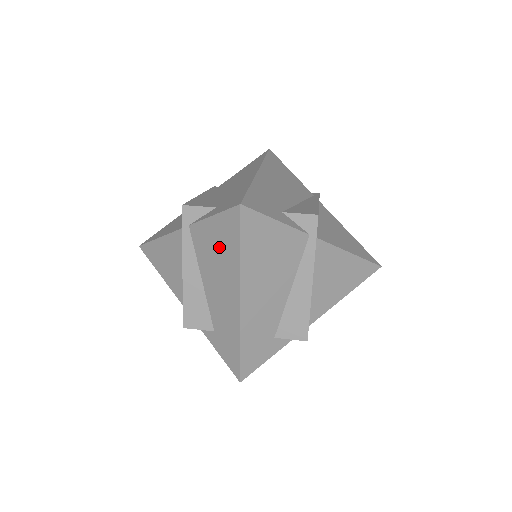
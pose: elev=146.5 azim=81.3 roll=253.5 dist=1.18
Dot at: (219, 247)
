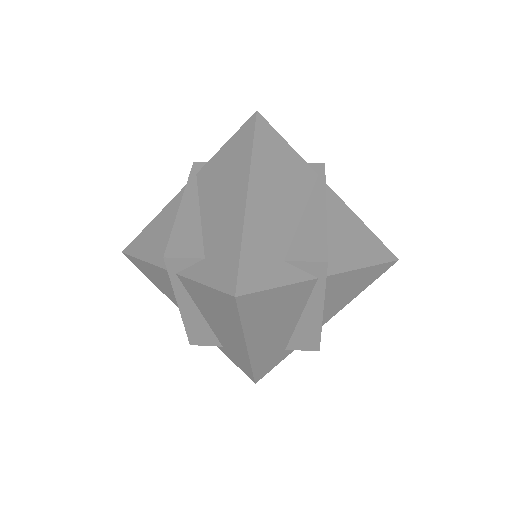
Dot at: (229, 161)
